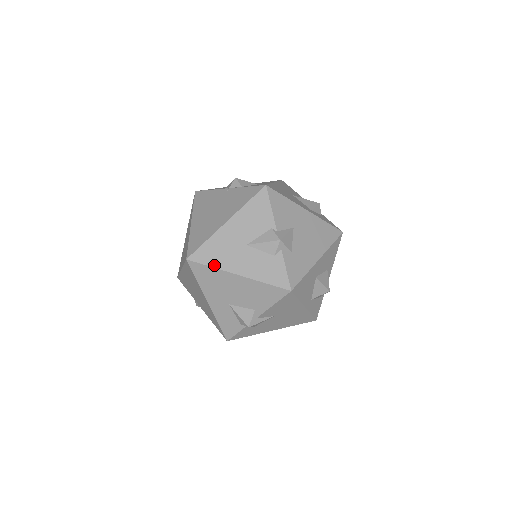
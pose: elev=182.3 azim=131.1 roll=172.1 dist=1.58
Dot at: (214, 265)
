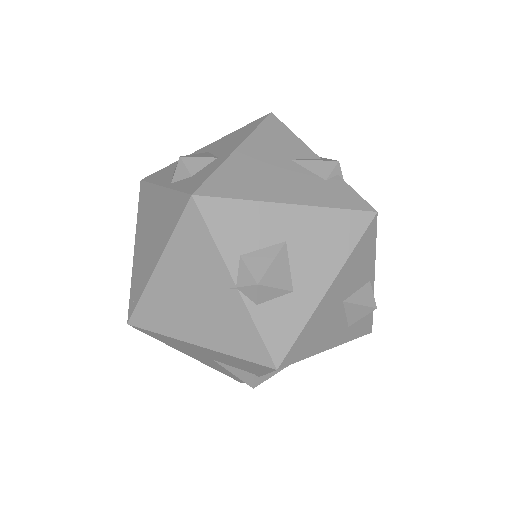
Dot at: (163, 342)
